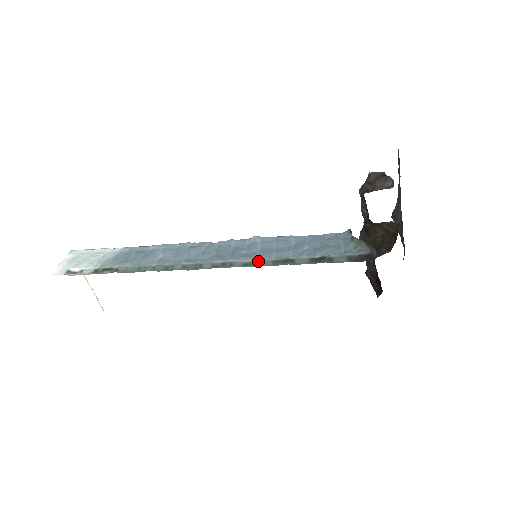
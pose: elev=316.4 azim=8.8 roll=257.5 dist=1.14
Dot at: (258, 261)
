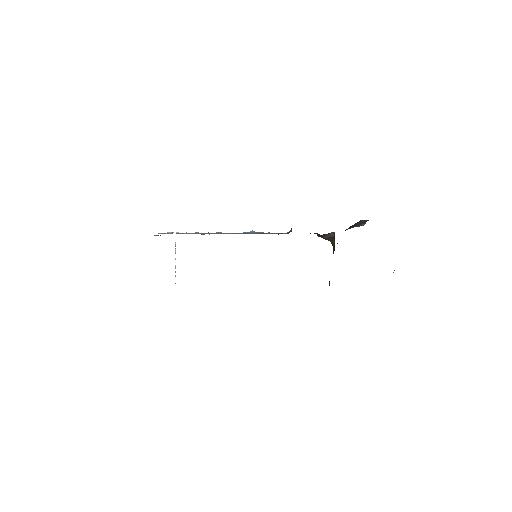
Dot at: (234, 233)
